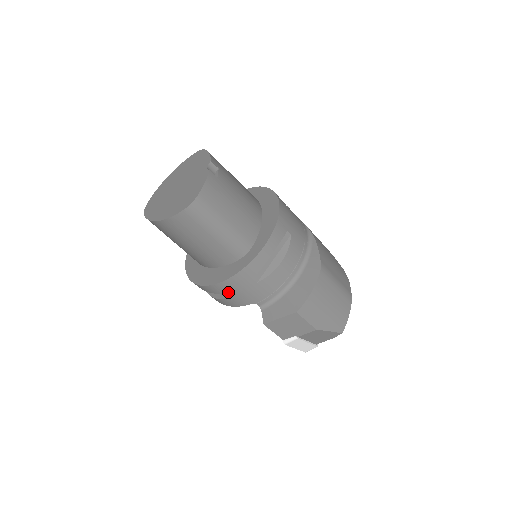
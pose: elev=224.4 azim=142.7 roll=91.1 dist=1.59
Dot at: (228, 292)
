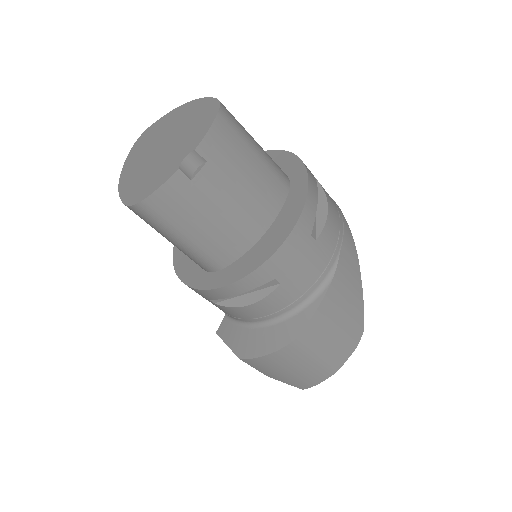
Dot at: occluded
